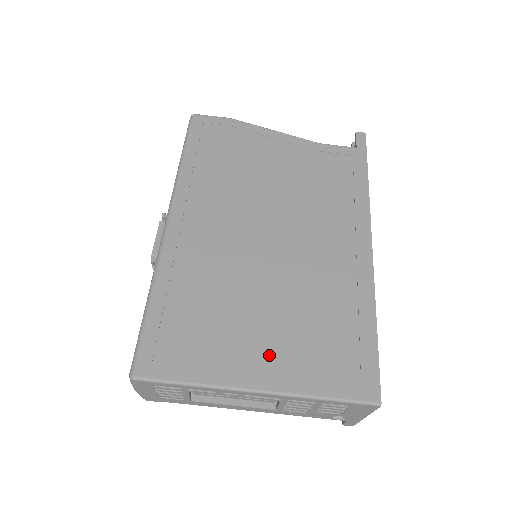
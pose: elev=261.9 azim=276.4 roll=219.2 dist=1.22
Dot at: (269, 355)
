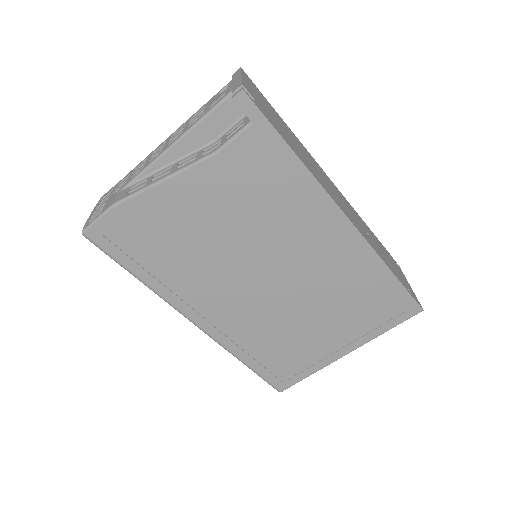
Dot at: (339, 337)
